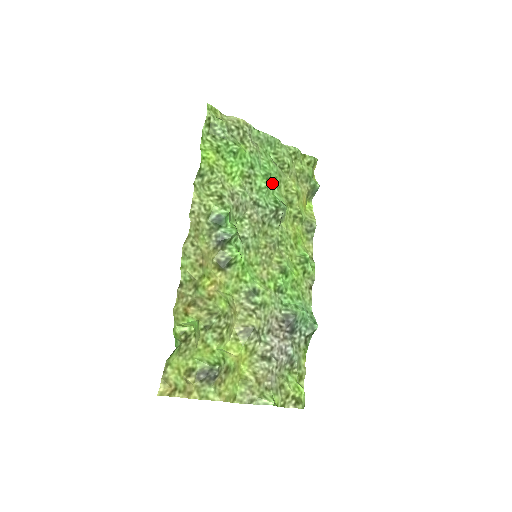
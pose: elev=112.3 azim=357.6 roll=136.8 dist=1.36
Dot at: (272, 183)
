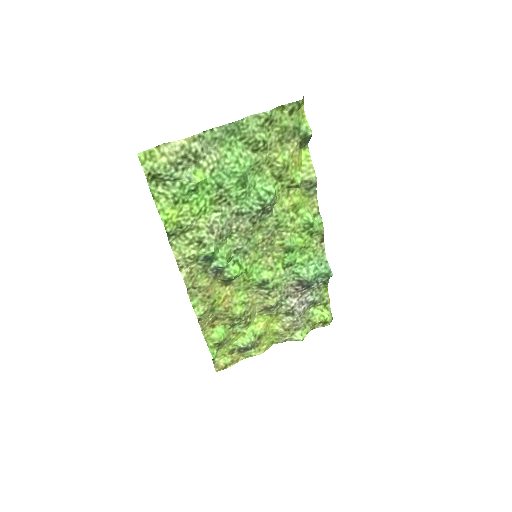
Dot at: (250, 178)
